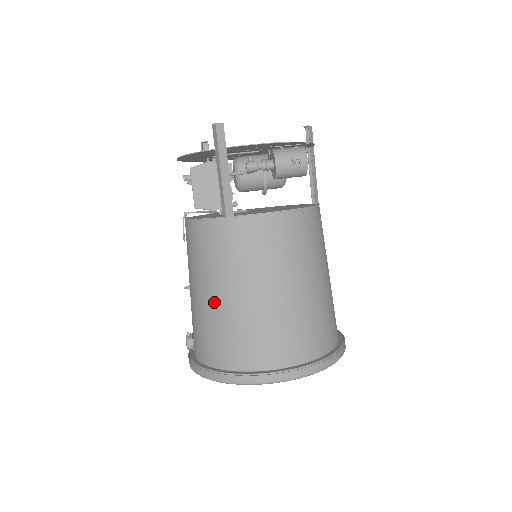
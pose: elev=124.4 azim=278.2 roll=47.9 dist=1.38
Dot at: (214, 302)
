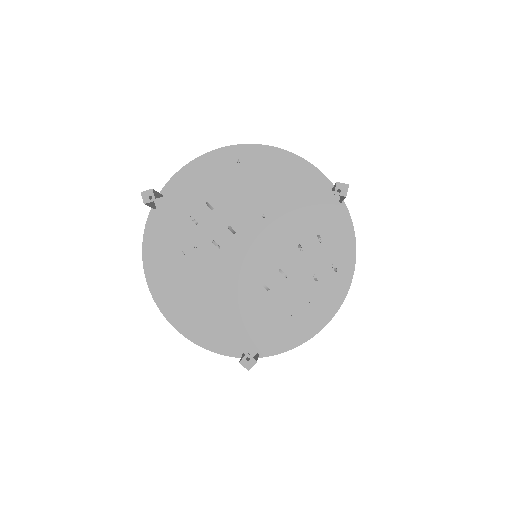
Dot at: occluded
